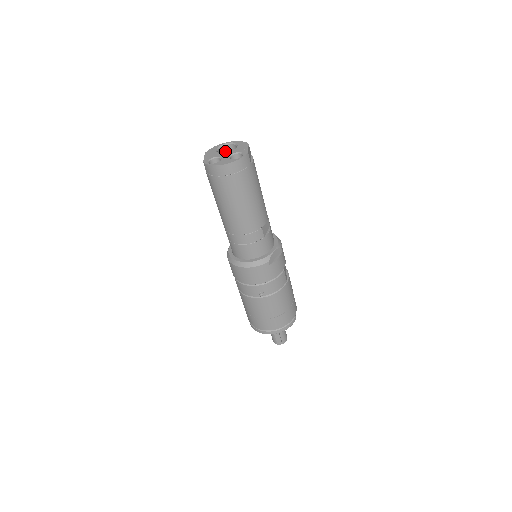
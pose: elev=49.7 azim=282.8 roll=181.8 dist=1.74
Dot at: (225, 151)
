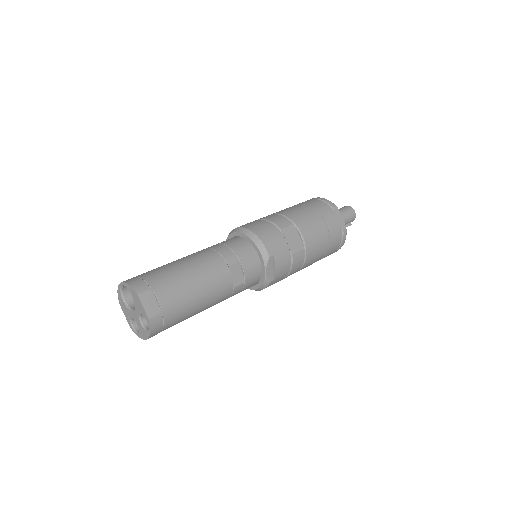
Dot at: occluded
